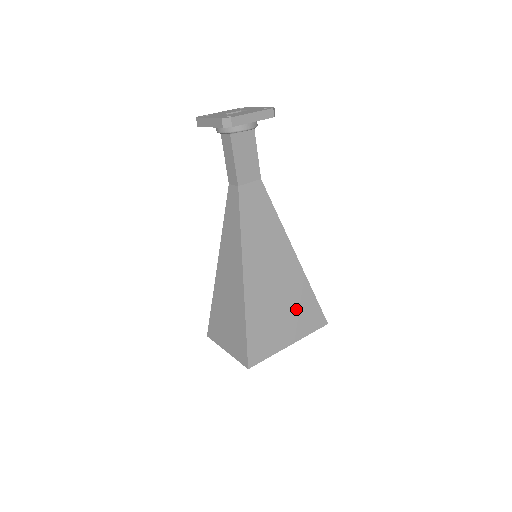
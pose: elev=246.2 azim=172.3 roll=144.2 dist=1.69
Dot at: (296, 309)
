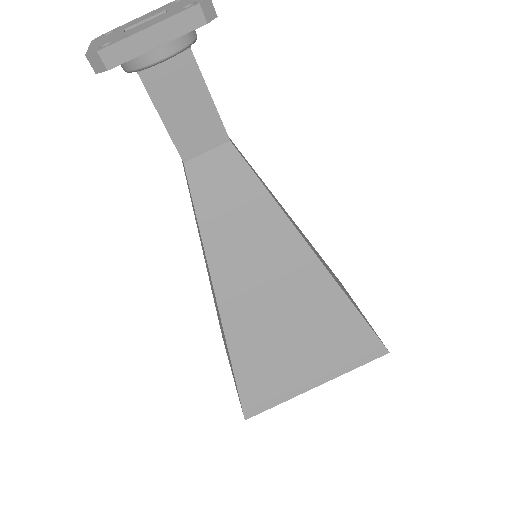
Dot at: (325, 338)
